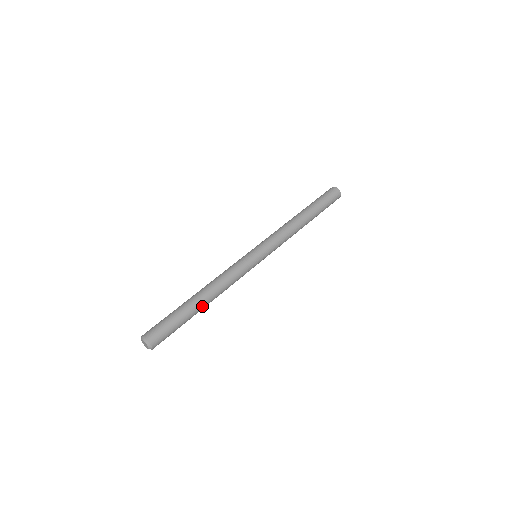
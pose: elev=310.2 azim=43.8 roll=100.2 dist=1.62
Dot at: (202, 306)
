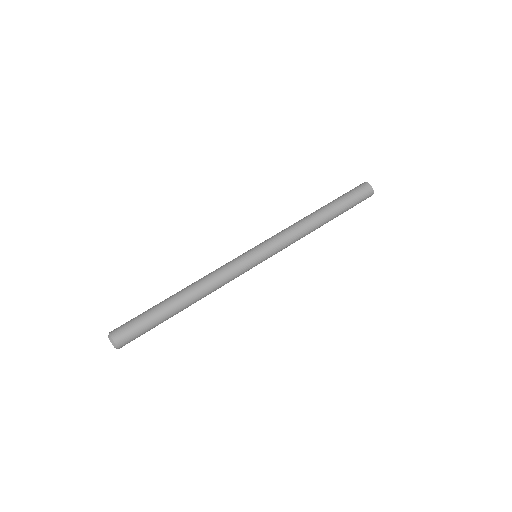
Dot at: (182, 309)
